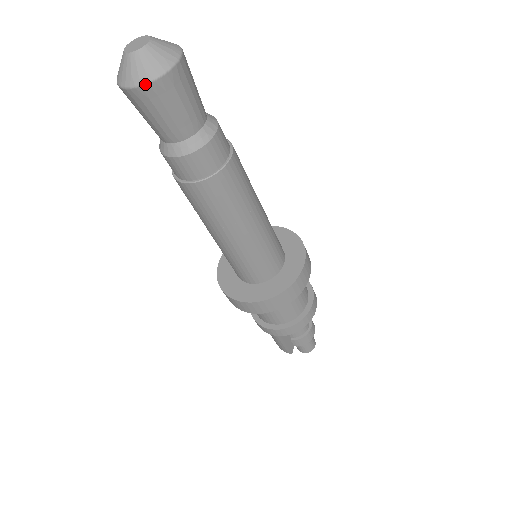
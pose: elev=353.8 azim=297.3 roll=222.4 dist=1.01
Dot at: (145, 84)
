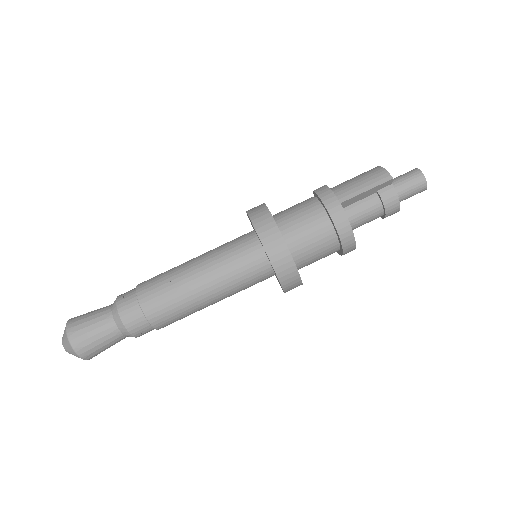
Dot at: occluded
